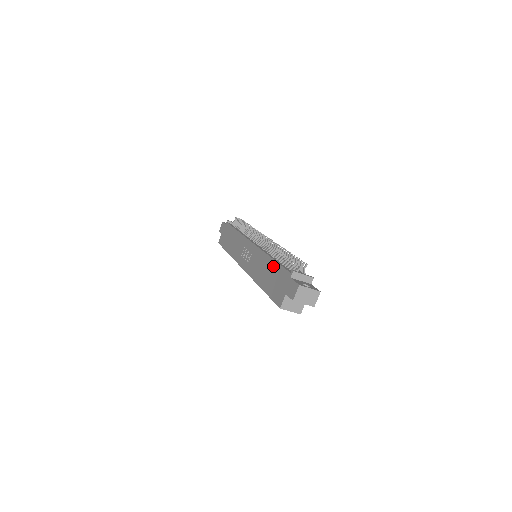
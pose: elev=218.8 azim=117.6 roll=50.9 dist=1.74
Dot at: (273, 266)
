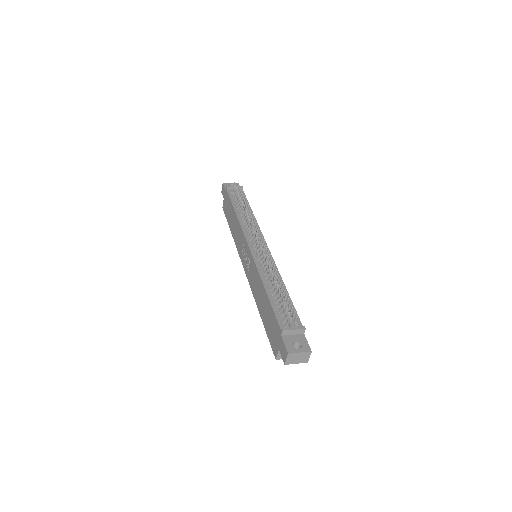
Dot at: (267, 302)
